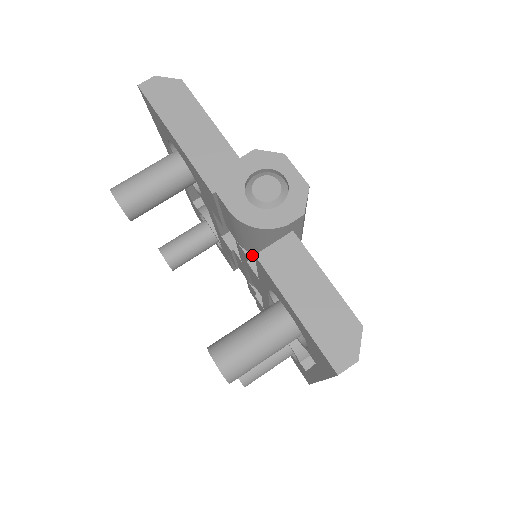
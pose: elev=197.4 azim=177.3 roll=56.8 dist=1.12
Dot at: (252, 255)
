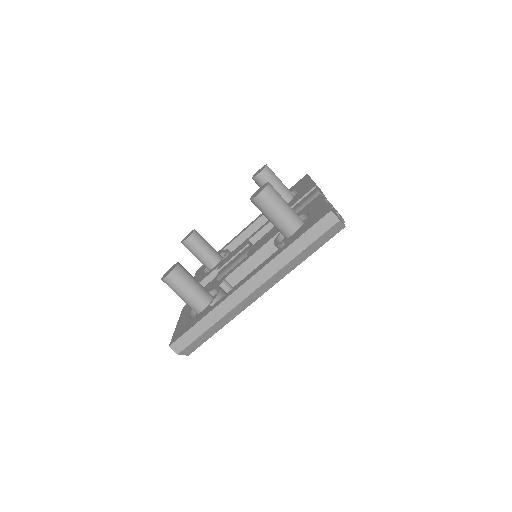
Dot at: occluded
